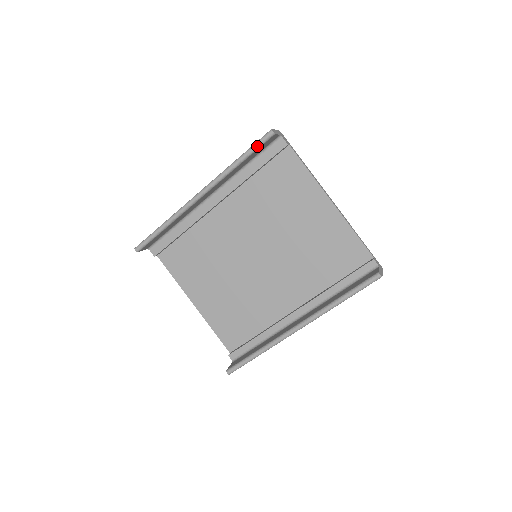
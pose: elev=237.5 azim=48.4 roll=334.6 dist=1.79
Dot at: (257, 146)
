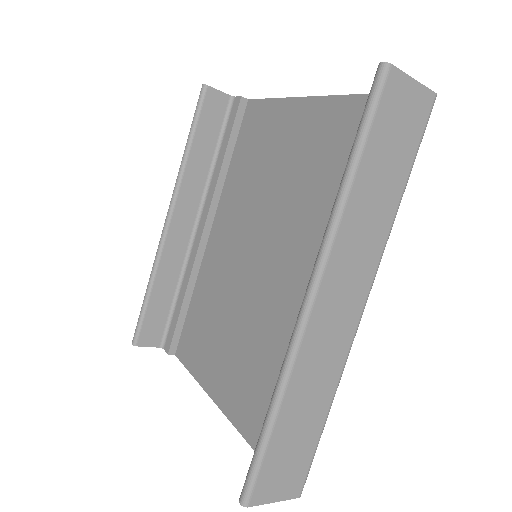
Dot at: (196, 113)
